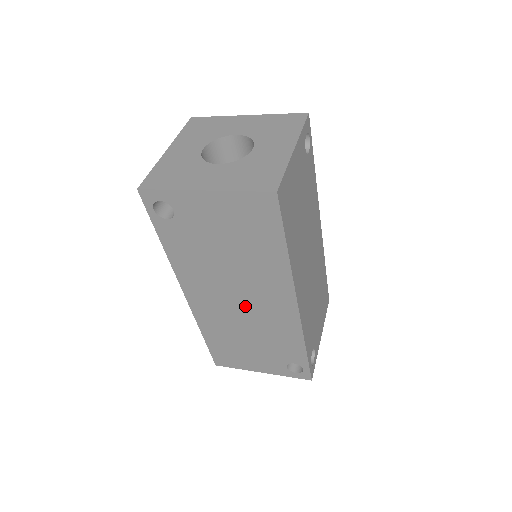
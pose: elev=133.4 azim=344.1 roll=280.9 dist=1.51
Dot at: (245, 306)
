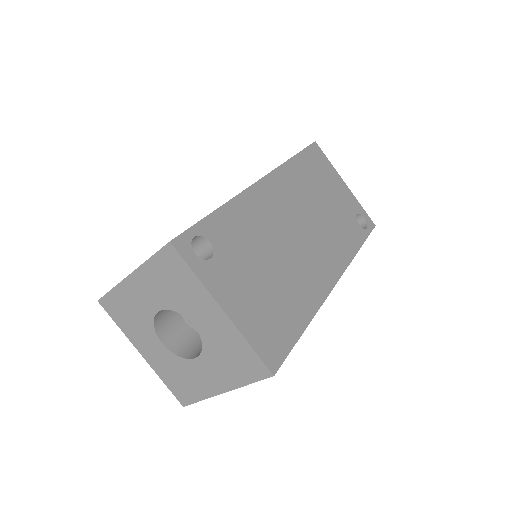
Dot at: occluded
